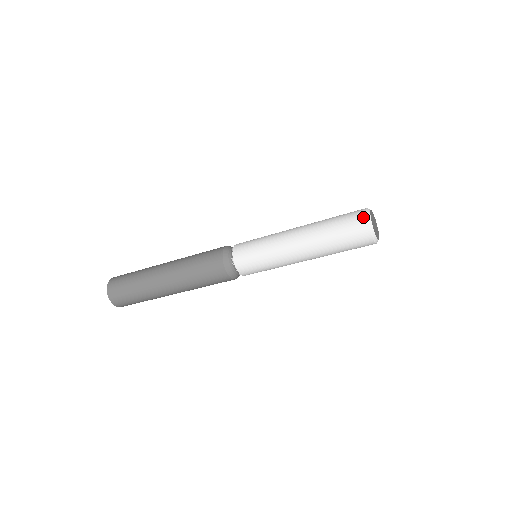
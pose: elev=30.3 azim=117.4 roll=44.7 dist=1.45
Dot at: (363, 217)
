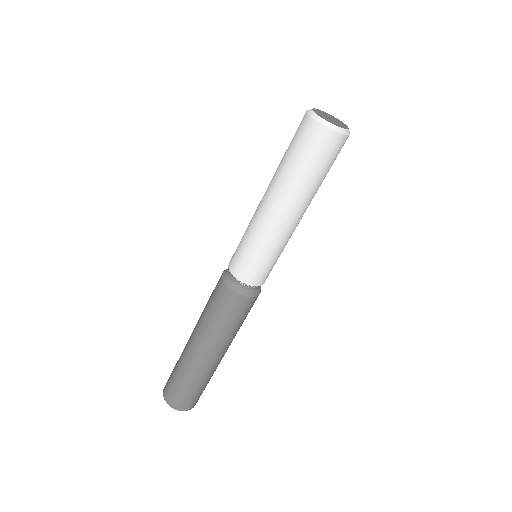
Dot at: (312, 124)
